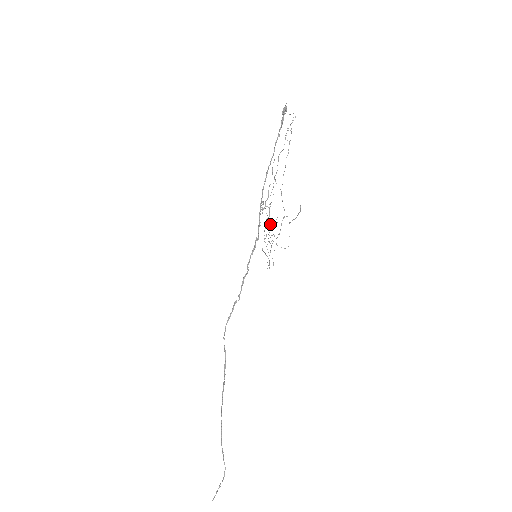
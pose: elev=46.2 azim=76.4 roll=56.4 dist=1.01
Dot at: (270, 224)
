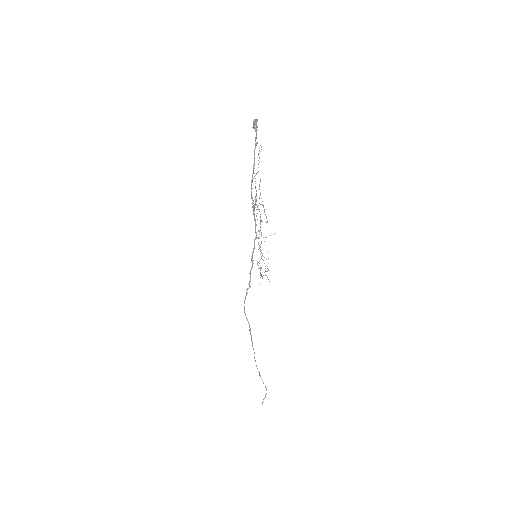
Dot at: occluded
